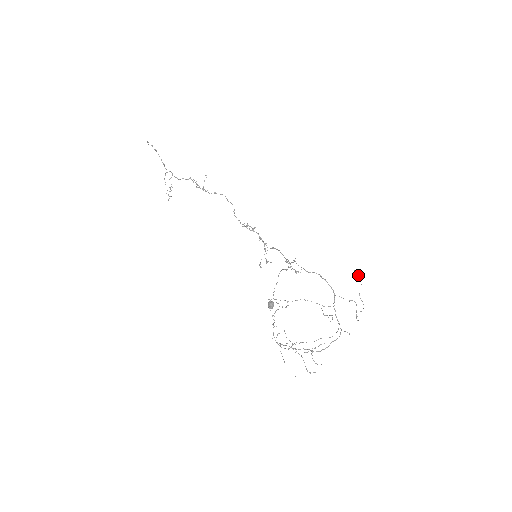
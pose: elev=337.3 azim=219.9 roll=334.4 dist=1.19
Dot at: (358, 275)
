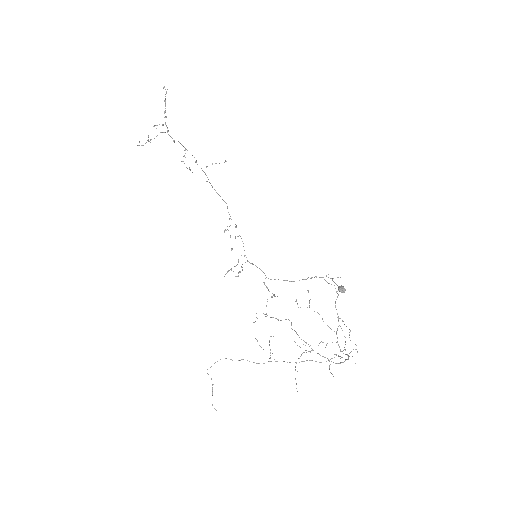
Dot at: occluded
